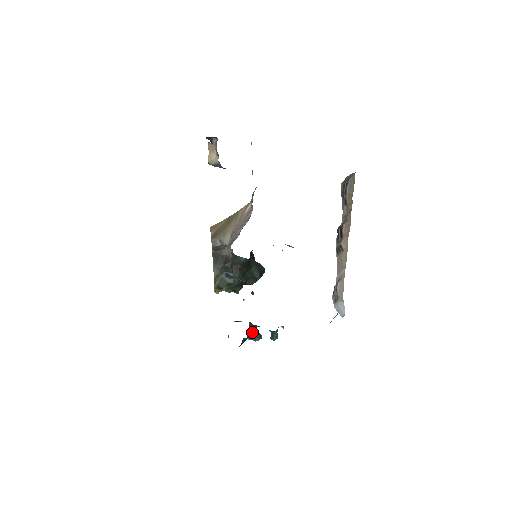
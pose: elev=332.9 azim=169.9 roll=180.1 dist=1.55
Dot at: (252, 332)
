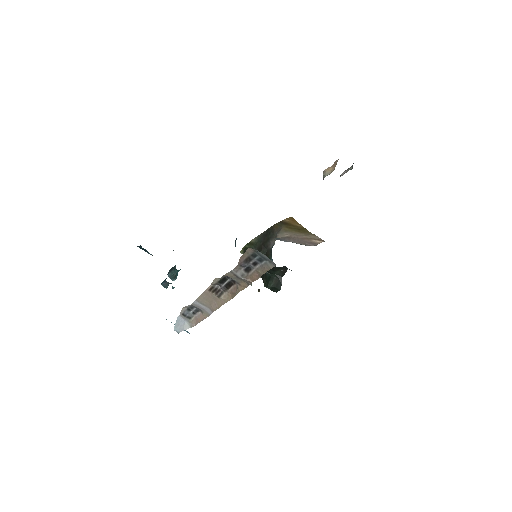
Dot at: (173, 268)
